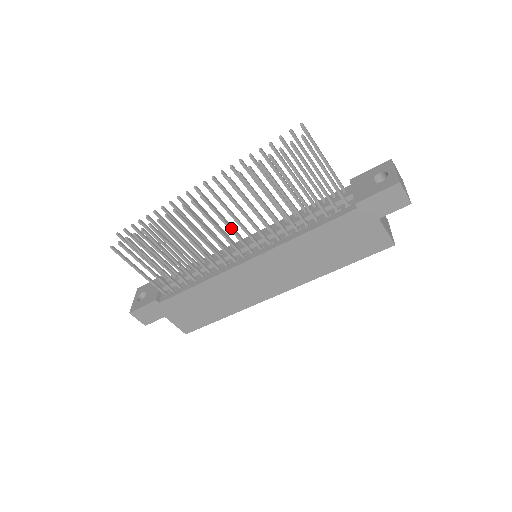
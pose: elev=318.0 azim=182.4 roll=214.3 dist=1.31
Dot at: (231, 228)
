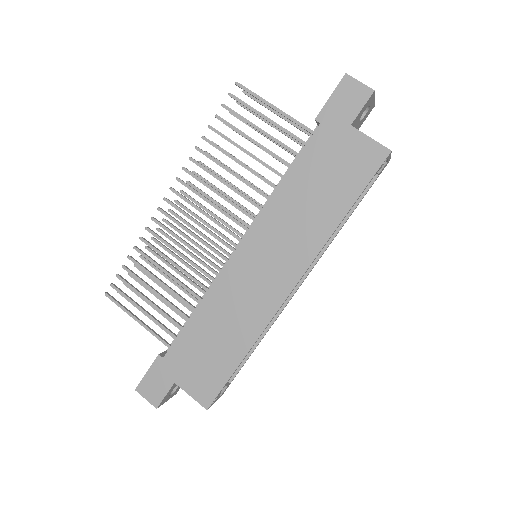
Dot at: (210, 216)
